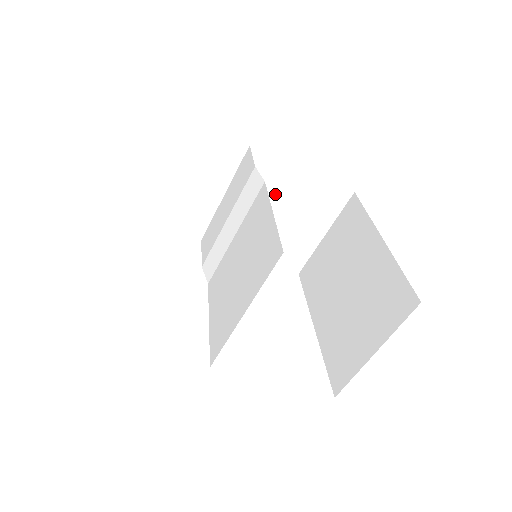
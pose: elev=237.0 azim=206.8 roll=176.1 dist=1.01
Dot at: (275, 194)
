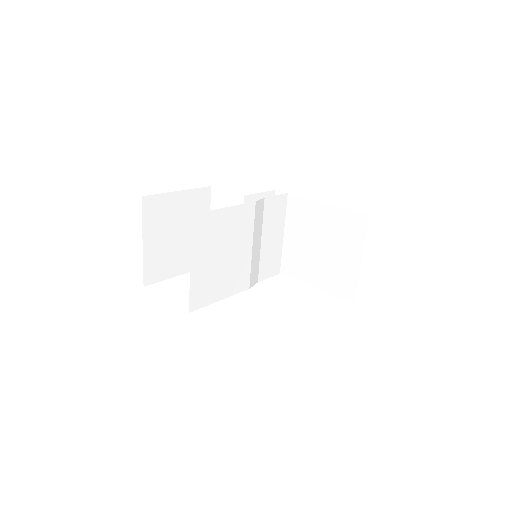
Dot at: (314, 228)
